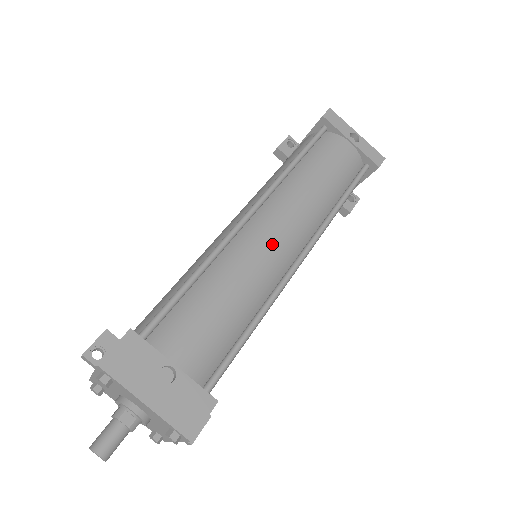
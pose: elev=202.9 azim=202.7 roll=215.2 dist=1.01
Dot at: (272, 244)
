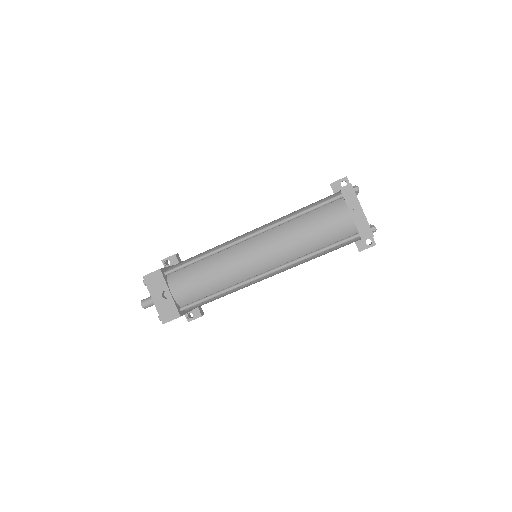
Dot at: (248, 260)
